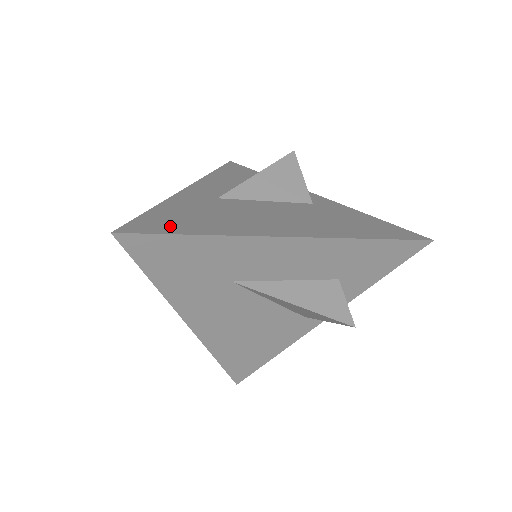
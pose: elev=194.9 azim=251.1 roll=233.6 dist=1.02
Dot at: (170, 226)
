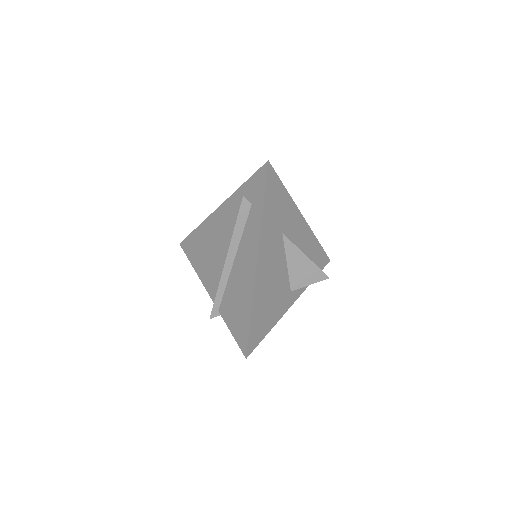
Dot at: occluded
